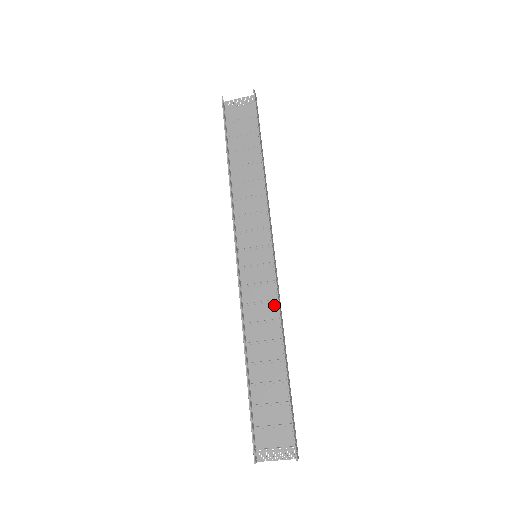
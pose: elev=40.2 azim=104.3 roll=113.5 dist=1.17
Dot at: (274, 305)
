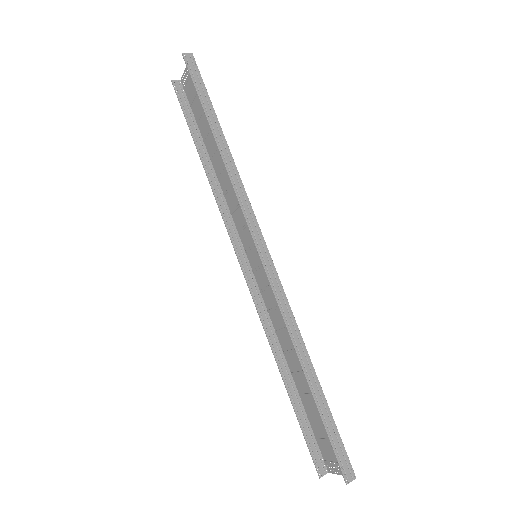
Dot at: occluded
